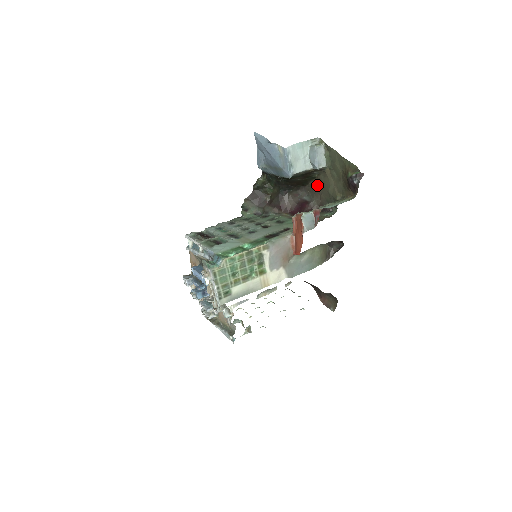
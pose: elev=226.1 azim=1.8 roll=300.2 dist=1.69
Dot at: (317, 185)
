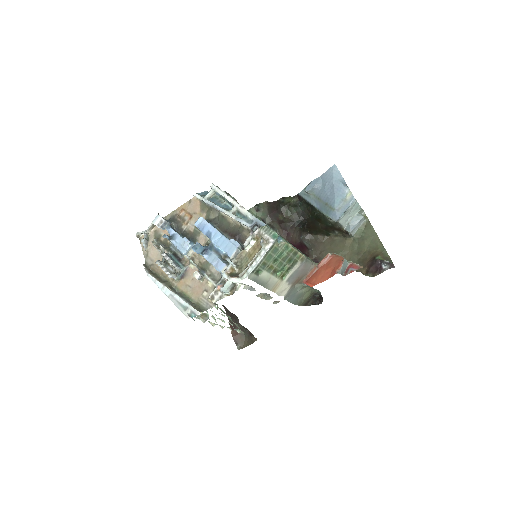
Dot at: (325, 242)
